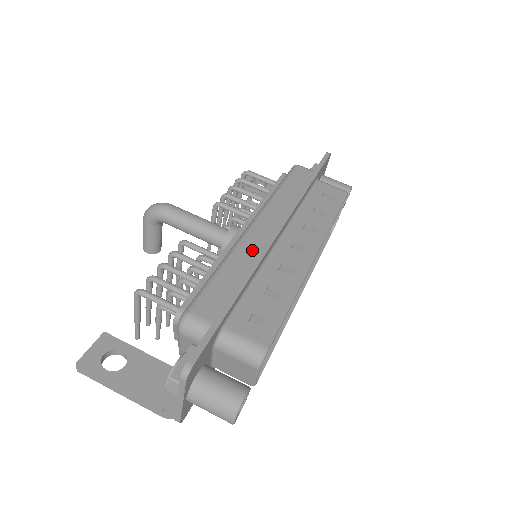
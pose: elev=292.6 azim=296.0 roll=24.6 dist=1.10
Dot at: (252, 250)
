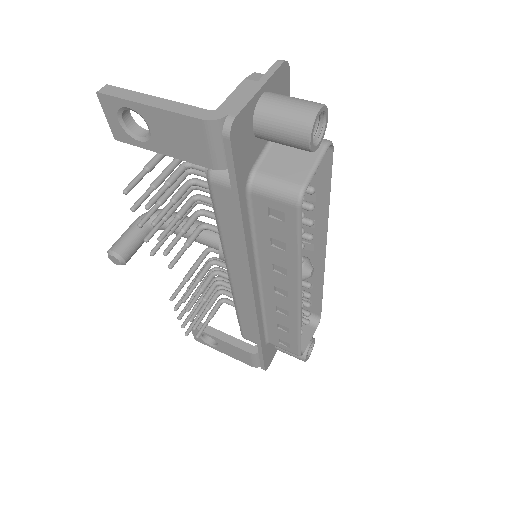
Dot at: occluded
